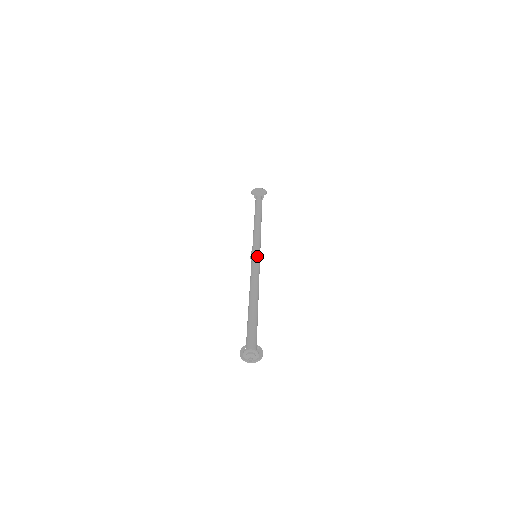
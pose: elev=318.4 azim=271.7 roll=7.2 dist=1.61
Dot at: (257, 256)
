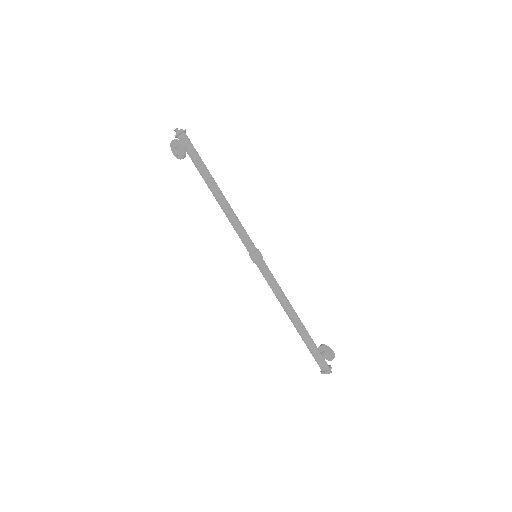
Dot at: (256, 248)
